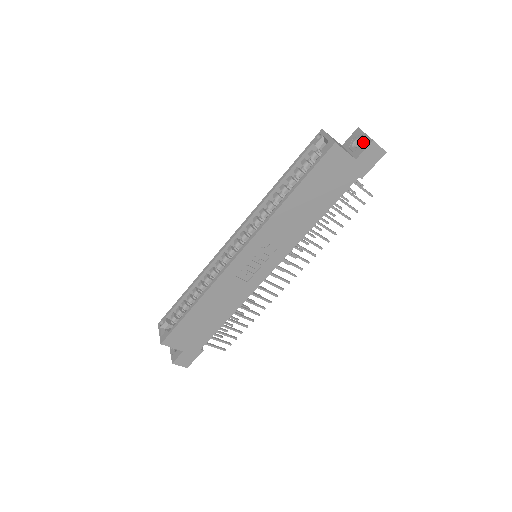
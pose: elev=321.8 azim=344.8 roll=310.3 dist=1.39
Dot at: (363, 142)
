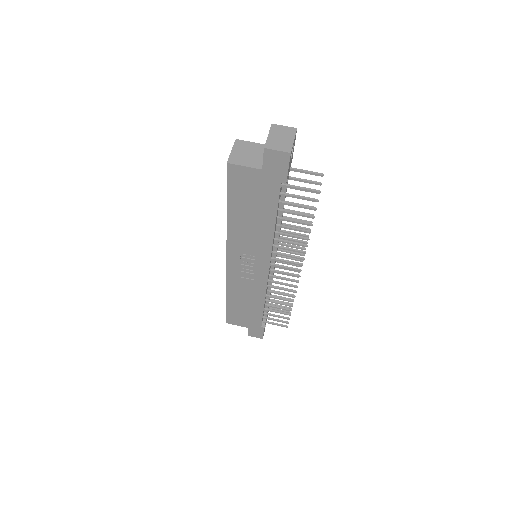
Dot at: occluded
